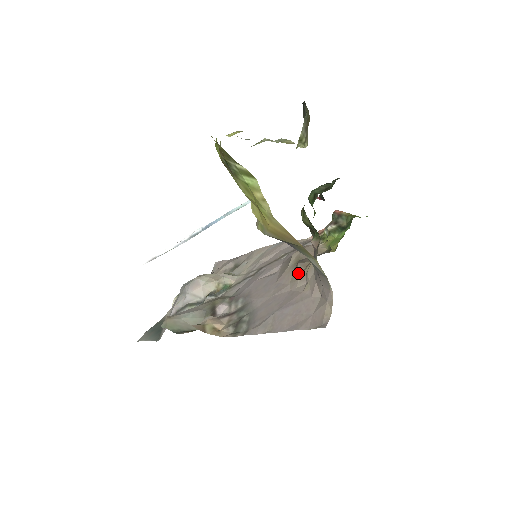
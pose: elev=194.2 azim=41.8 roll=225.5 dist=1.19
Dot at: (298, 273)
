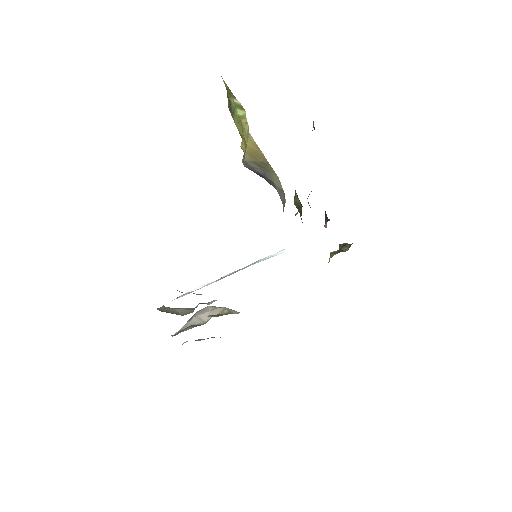
Dot at: occluded
